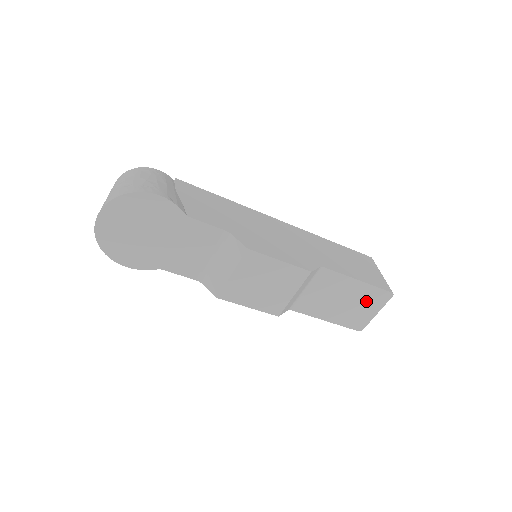
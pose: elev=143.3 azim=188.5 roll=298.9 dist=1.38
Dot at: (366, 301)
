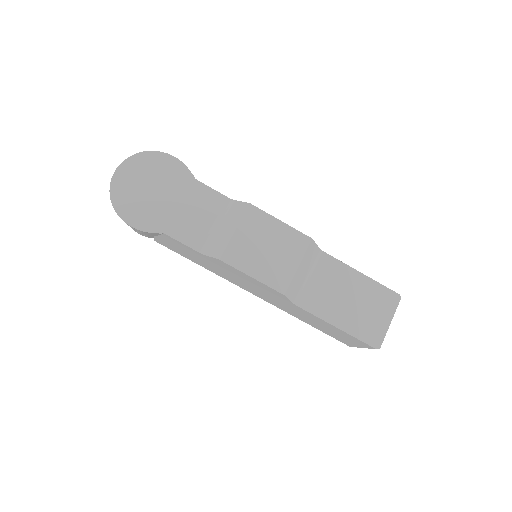
Dot at: (374, 303)
